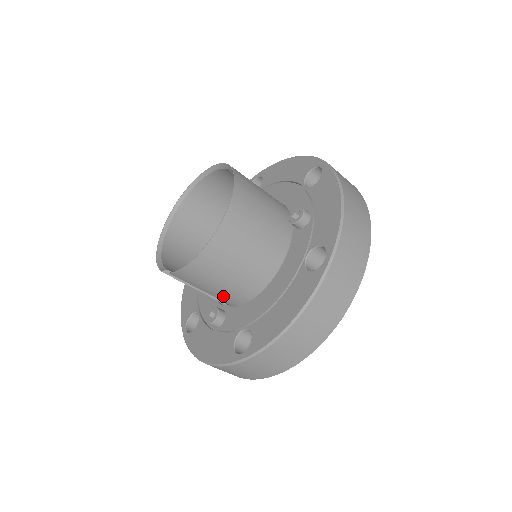
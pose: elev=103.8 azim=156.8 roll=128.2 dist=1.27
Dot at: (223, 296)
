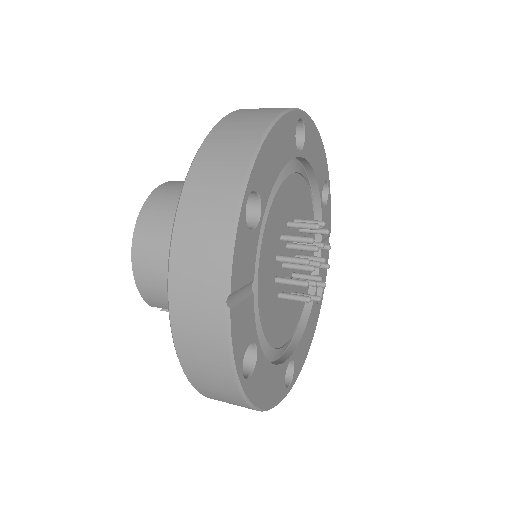
Dot at: occluded
